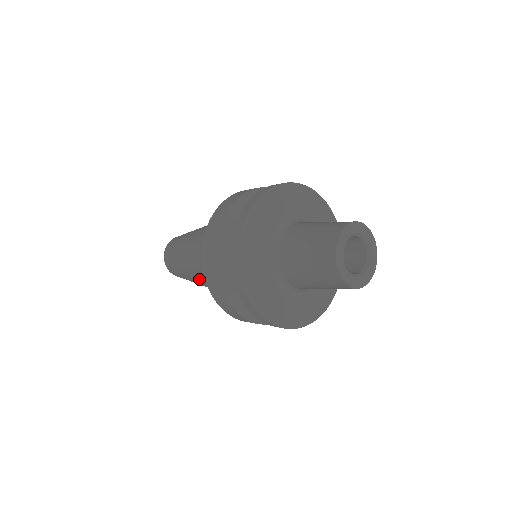
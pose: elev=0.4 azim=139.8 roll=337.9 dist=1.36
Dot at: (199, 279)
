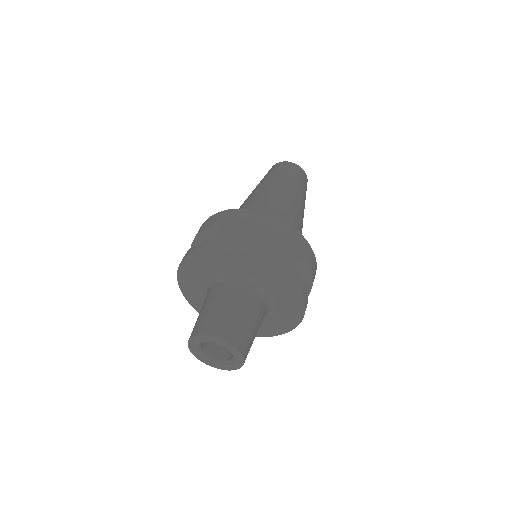
Dot at: occluded
